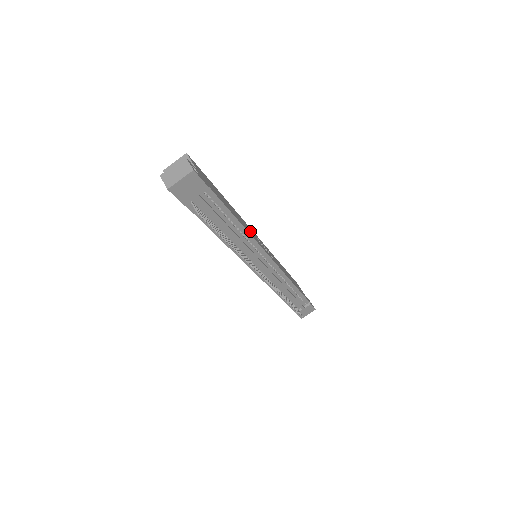
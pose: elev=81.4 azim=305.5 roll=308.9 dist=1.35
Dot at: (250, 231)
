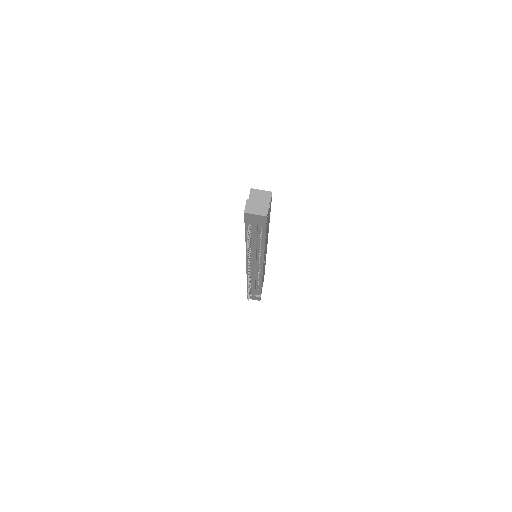
Dot at: occluded
